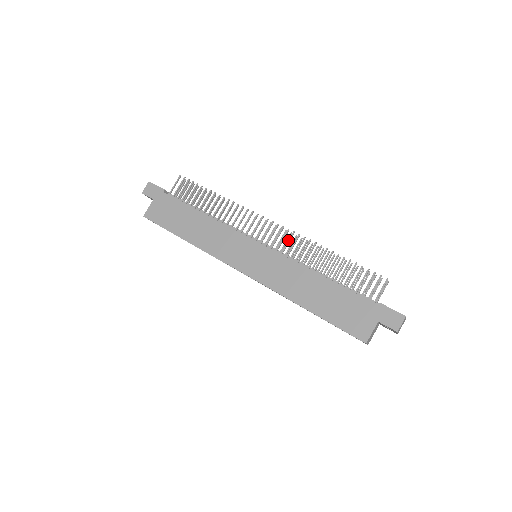
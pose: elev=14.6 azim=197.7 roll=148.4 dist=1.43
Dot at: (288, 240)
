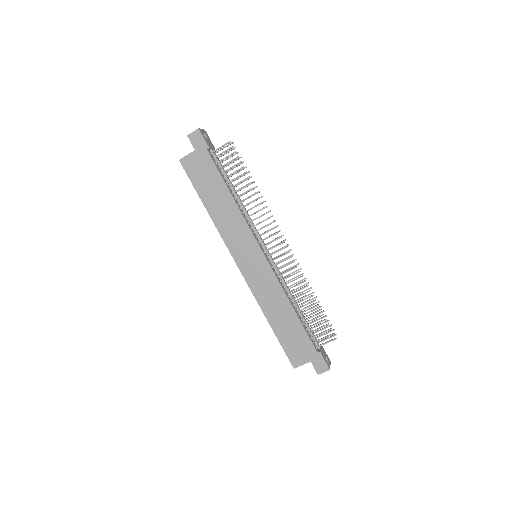
Dot at: (287, 265)
